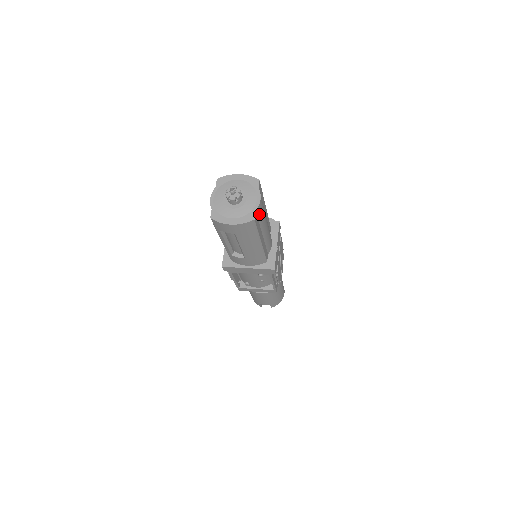
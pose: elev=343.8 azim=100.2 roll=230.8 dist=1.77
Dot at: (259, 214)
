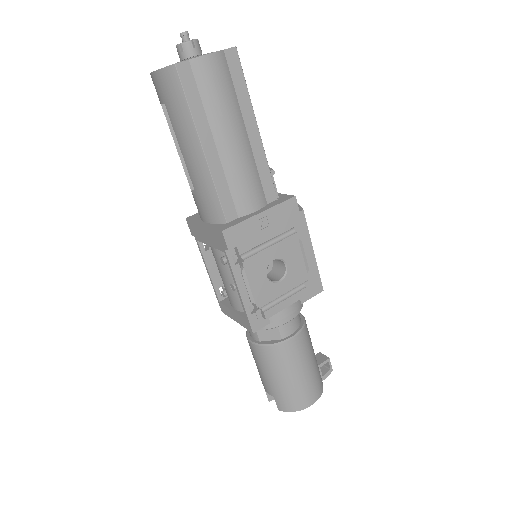
Dot at: (201, 80)
